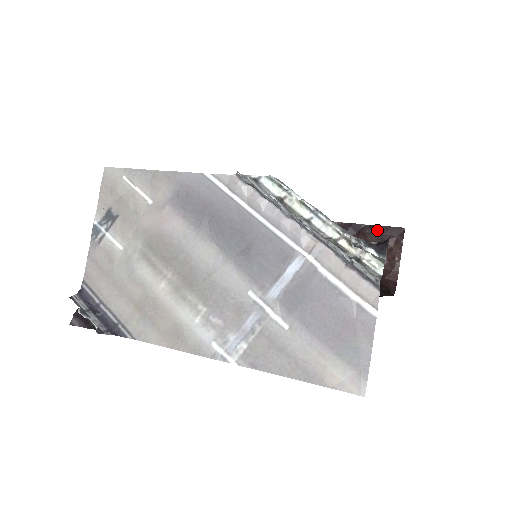
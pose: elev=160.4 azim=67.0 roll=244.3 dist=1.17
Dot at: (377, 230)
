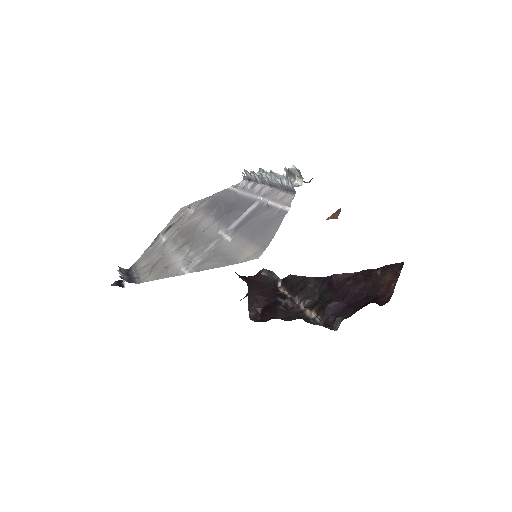
Dot at: (381, 269)
